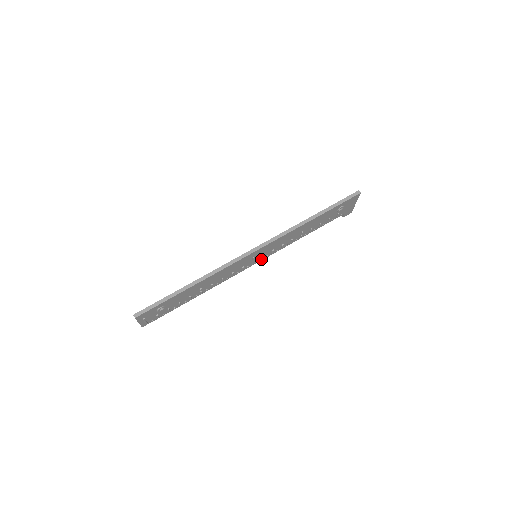
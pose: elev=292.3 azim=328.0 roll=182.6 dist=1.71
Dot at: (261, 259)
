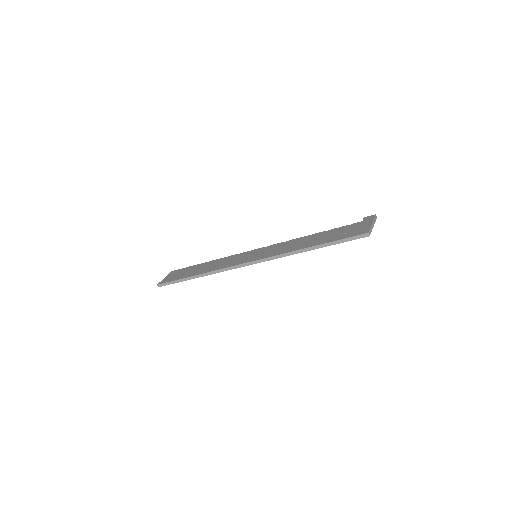
Dot at: occluded
